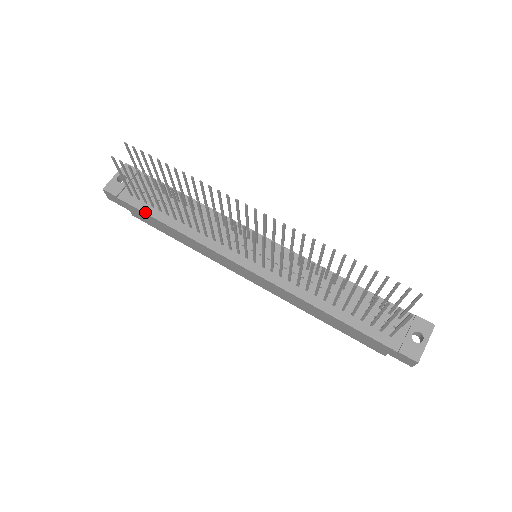
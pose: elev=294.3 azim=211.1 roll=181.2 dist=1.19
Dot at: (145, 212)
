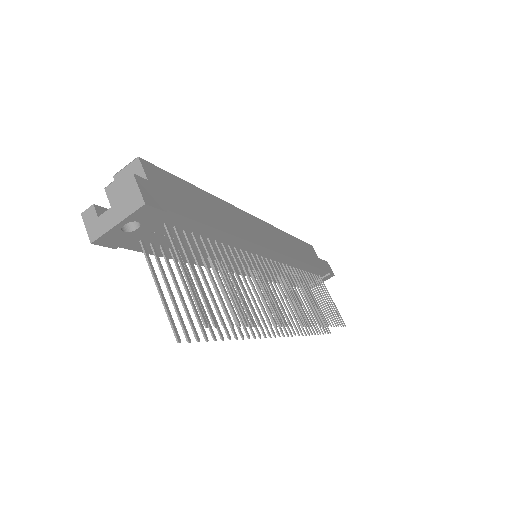
Dot at: occluded
